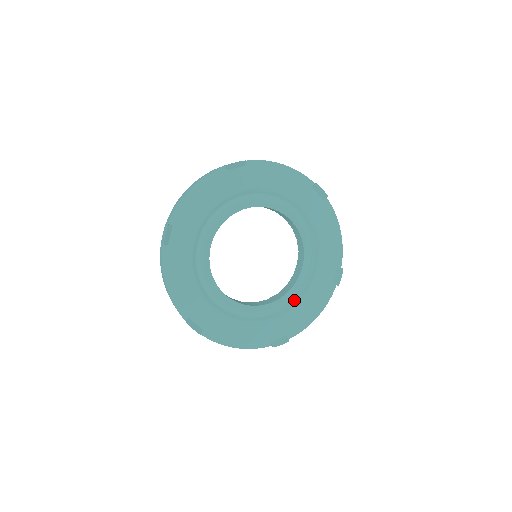
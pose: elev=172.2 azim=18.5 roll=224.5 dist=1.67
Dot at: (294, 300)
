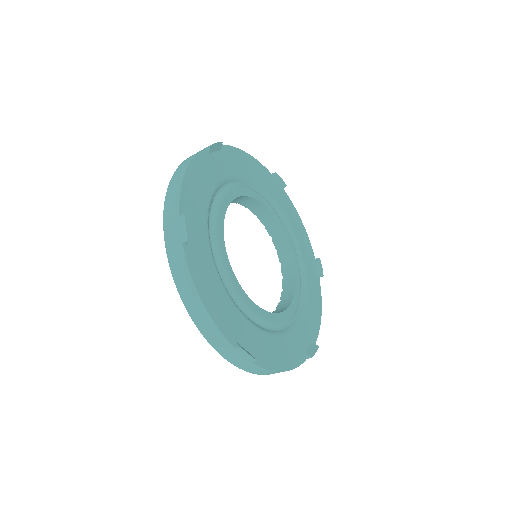
Dot at: (270, 329)
